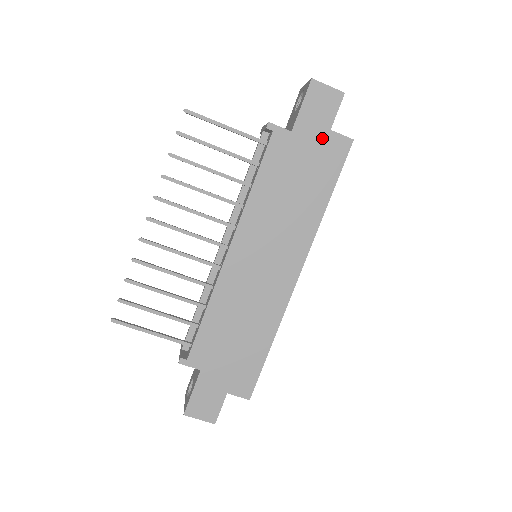
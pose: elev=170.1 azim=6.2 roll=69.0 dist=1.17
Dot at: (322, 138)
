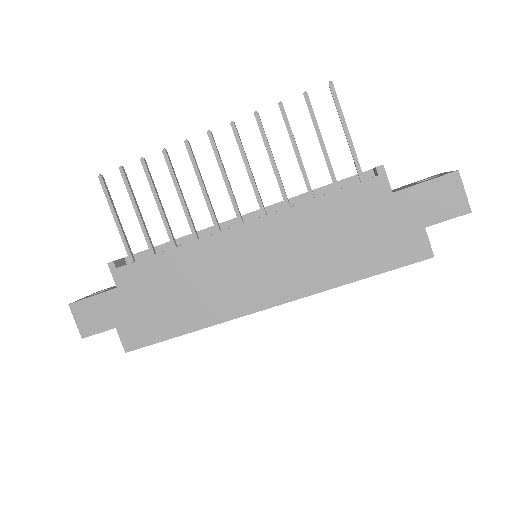
Dot at: (411, 226)
